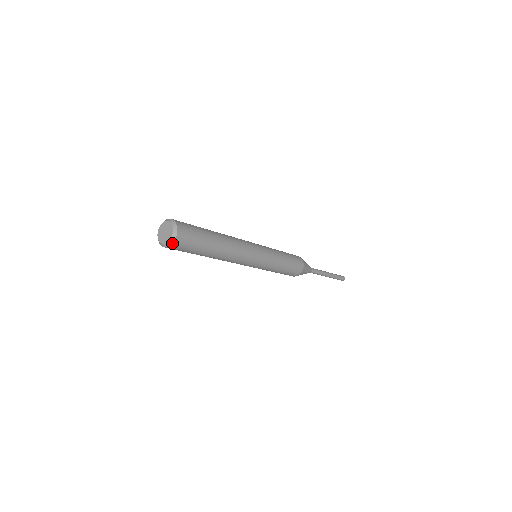
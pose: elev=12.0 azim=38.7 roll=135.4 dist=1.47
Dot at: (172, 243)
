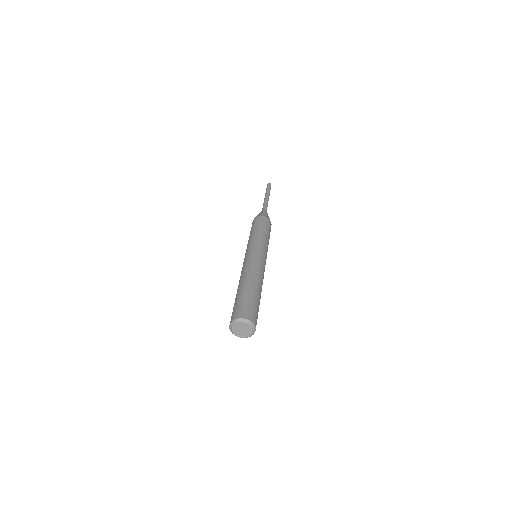
Dot at: occluded
